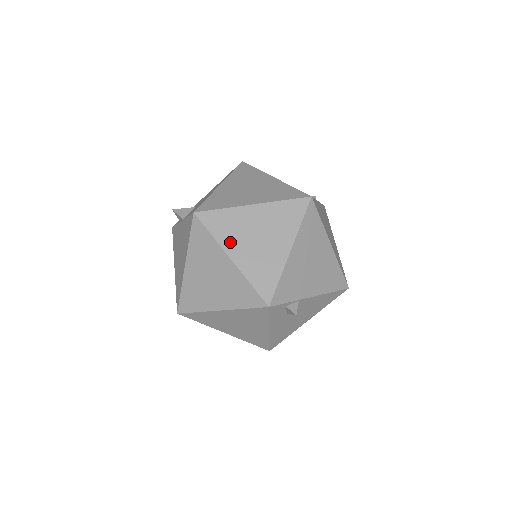
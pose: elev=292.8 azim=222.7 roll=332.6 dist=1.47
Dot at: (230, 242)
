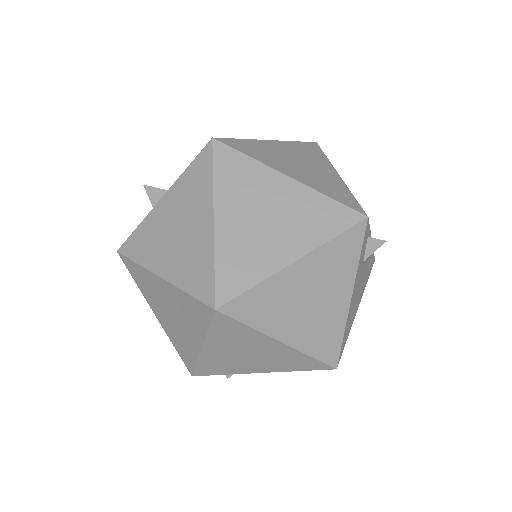
Dot at: (276, 164)
